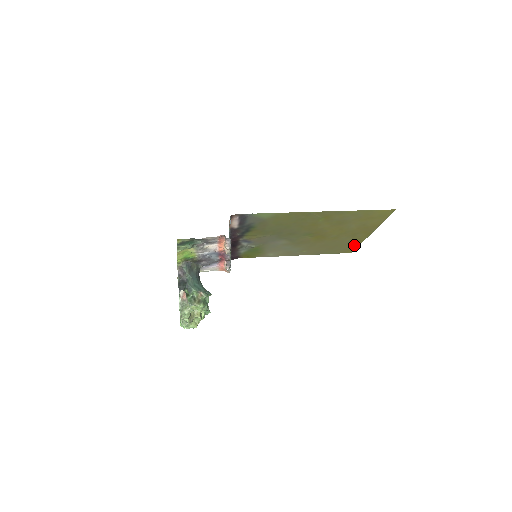
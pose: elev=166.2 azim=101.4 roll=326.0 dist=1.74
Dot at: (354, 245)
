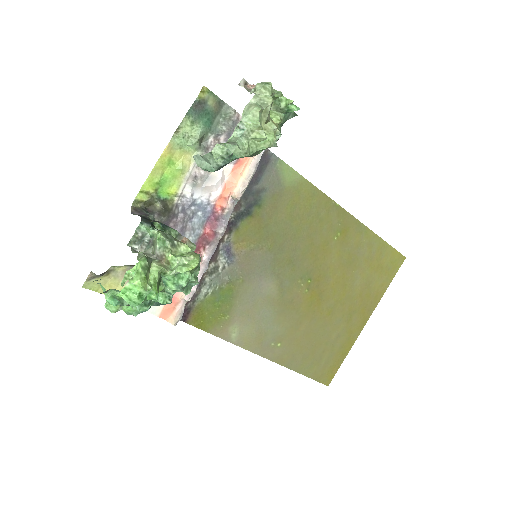
Dot at: (339, 356)
